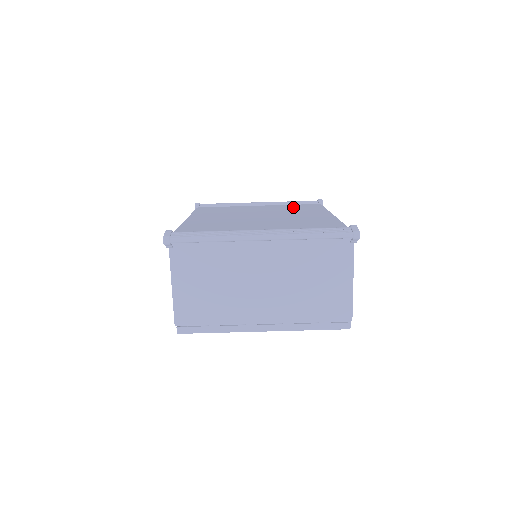
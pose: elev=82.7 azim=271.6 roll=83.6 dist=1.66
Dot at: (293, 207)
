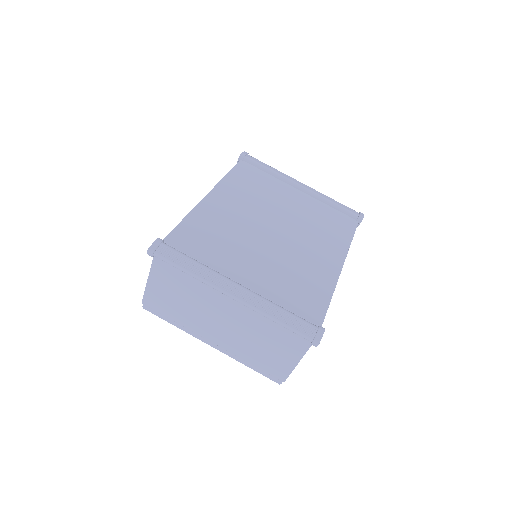
Dot at: (325, 217)
